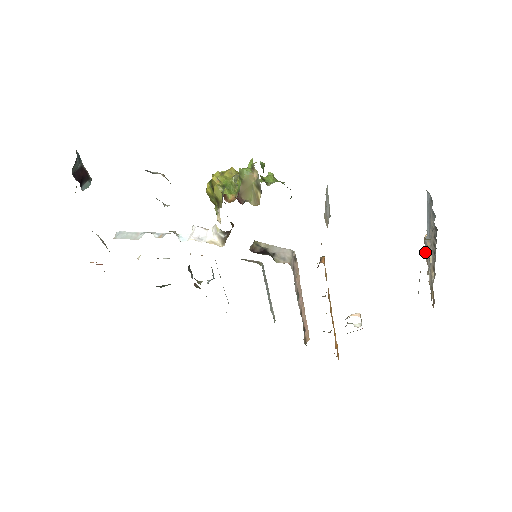
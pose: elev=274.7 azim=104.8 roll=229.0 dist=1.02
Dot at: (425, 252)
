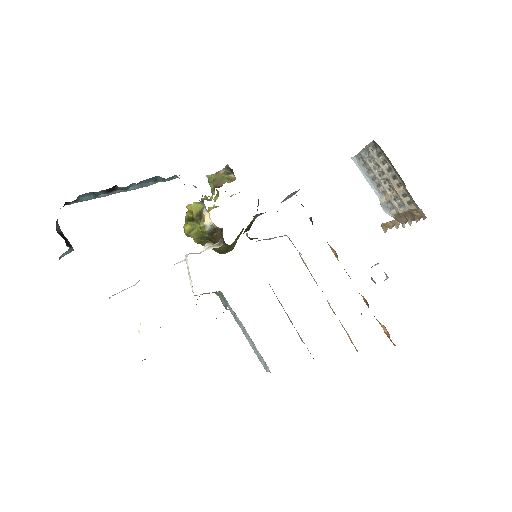
Dot at: (388, 214)
